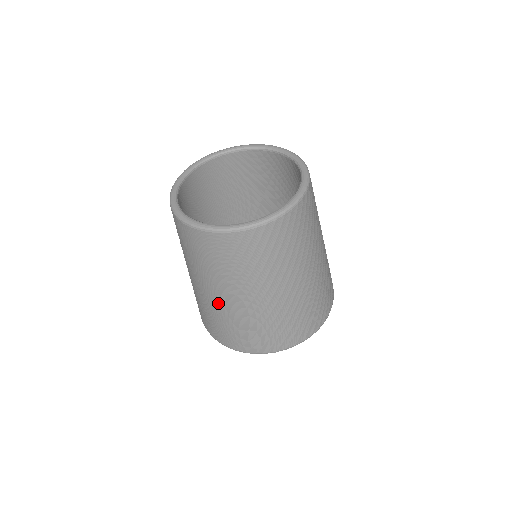
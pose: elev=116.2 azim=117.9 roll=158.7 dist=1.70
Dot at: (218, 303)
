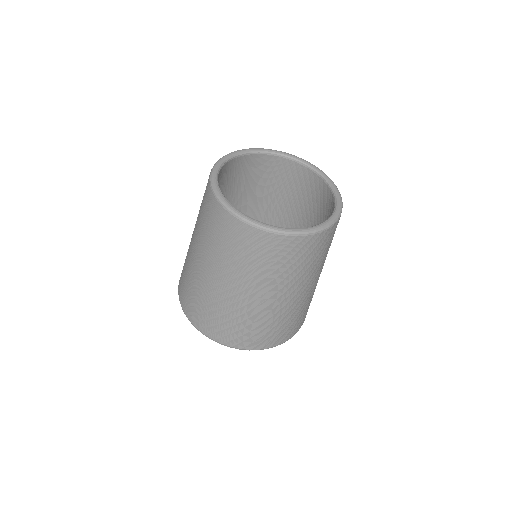
Dot at: (196, 267)
